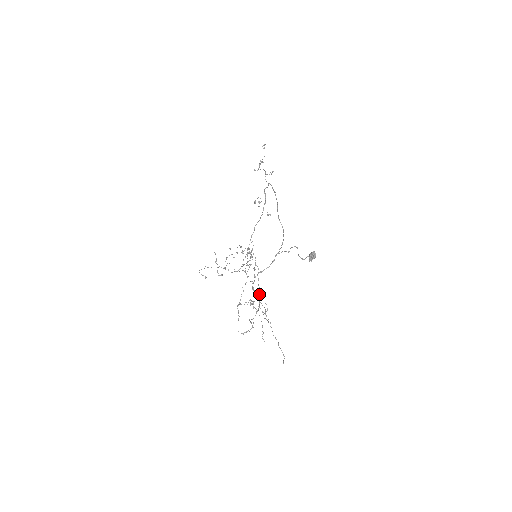
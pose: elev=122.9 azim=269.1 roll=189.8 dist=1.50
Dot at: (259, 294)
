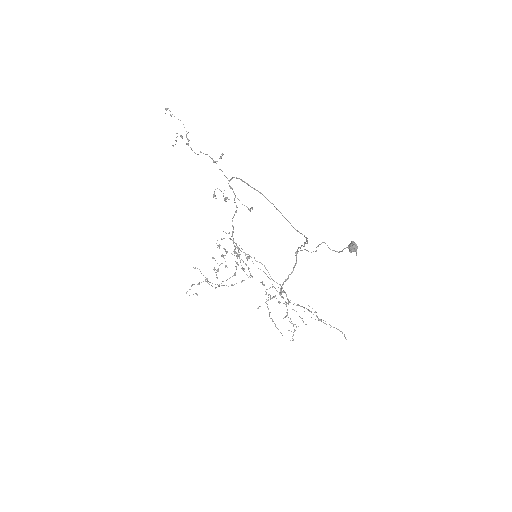
Dot at: (284, 292)
